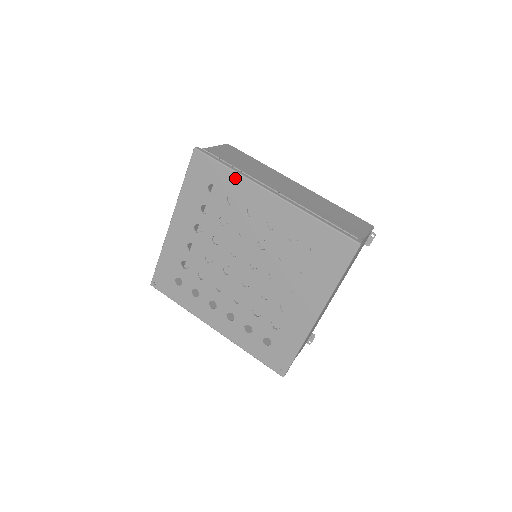
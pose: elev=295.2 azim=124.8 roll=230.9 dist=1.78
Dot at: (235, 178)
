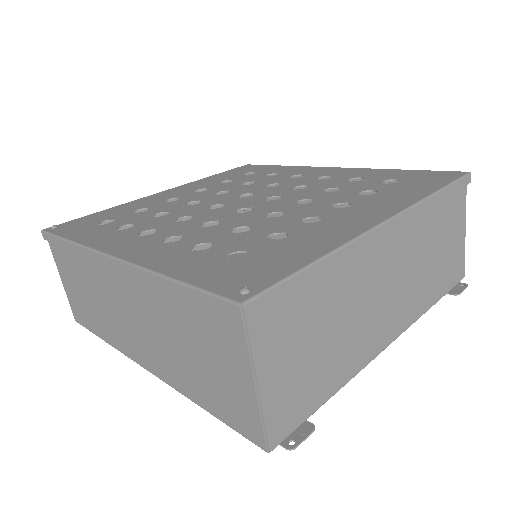
Dot at: (287, 167)
